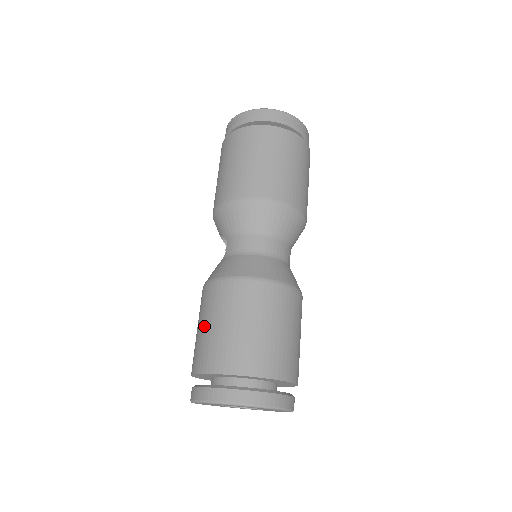
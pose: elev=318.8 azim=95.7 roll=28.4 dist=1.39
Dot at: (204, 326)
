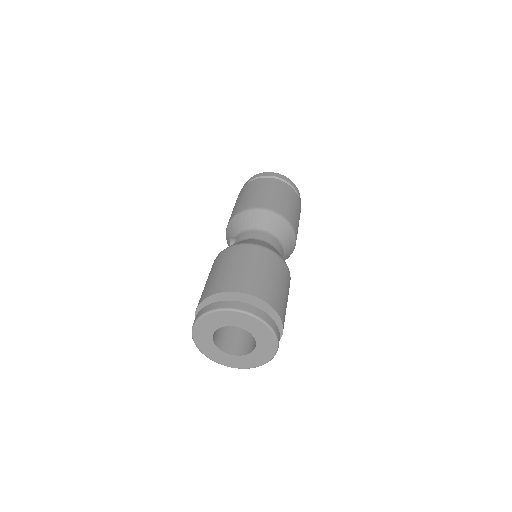
Dot at: (214, 273)
